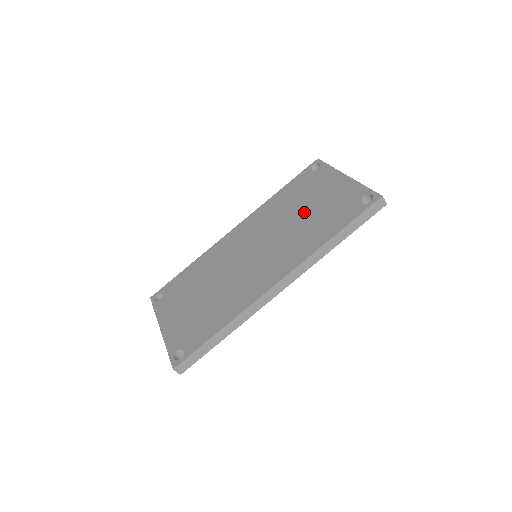
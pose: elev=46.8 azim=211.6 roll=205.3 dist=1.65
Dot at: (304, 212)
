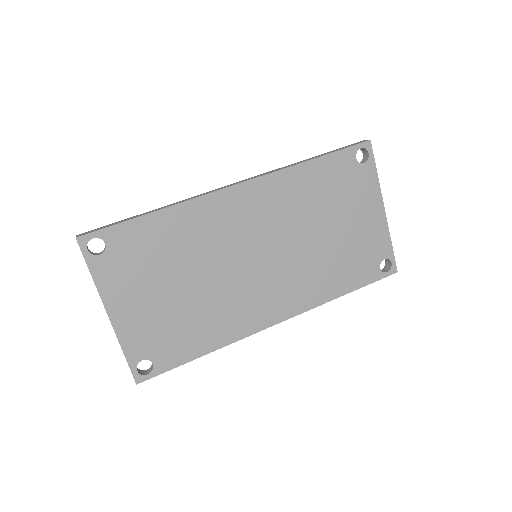
Dot at: (330, 234)
